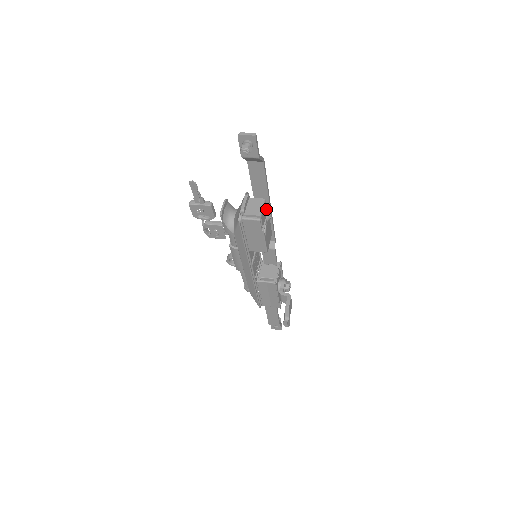
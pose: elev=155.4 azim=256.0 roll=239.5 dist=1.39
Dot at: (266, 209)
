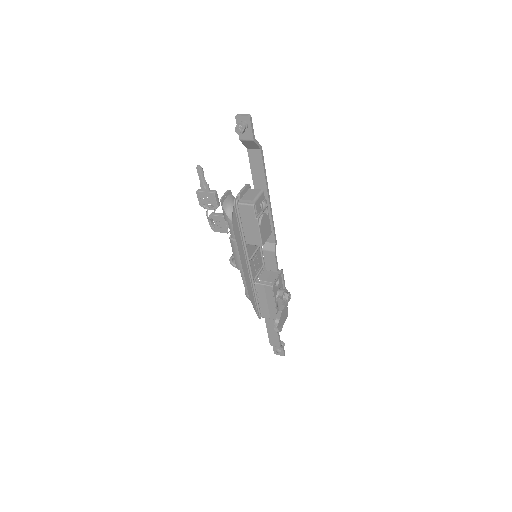
Dot at: occluded
